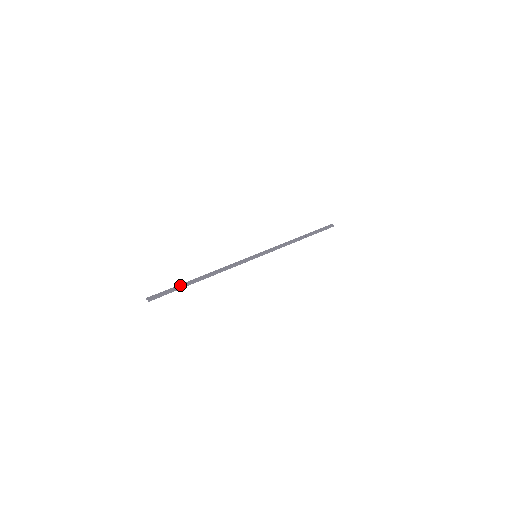
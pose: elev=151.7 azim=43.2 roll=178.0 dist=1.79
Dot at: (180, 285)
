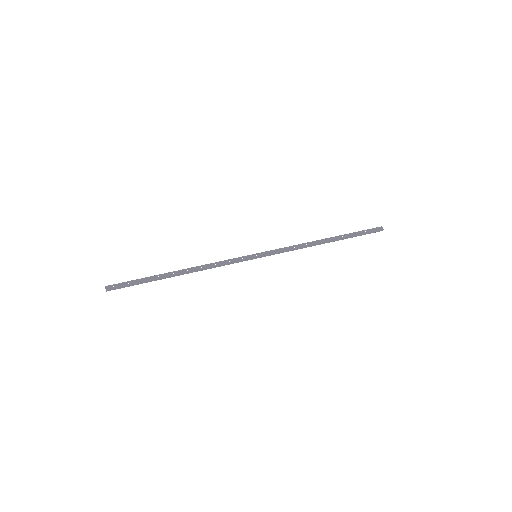
Dot at: (148, 278)
